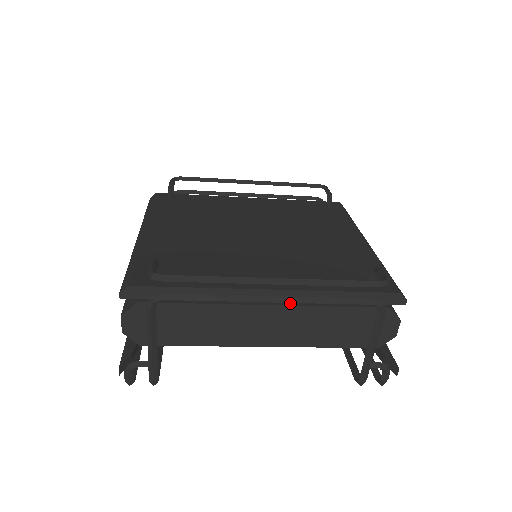
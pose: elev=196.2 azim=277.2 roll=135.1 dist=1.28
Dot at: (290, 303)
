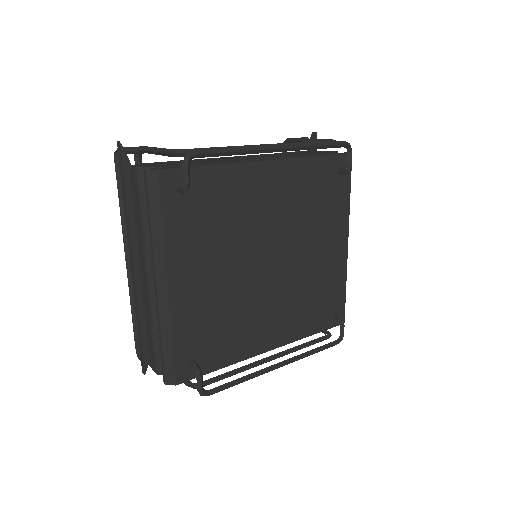
Dot at: occluded
